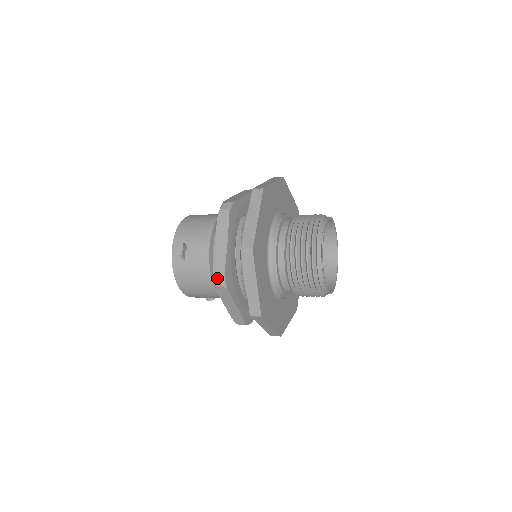
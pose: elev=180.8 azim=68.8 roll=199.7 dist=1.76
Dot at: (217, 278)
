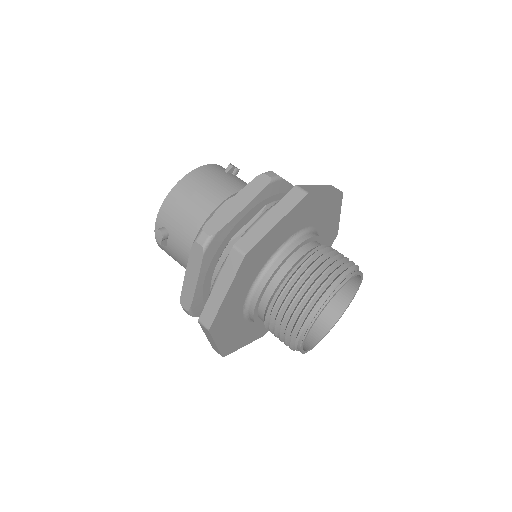
Dot at: (183, 308)
